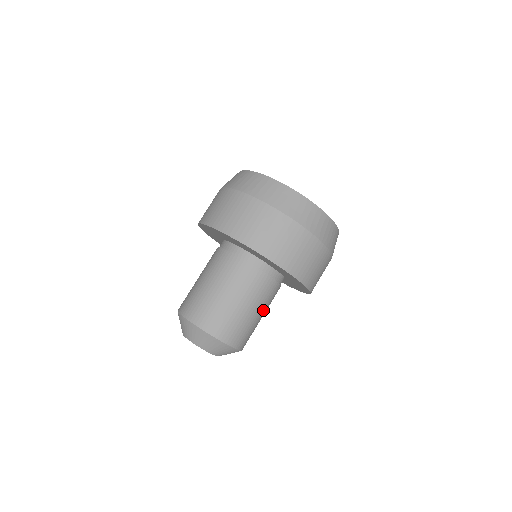
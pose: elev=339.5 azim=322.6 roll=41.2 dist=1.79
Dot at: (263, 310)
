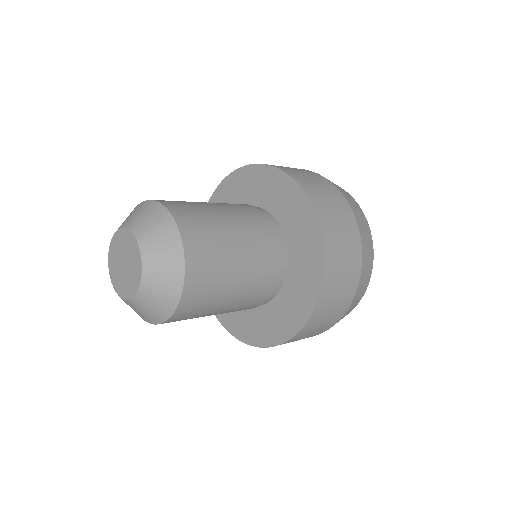
Dot at: (241, 291)
